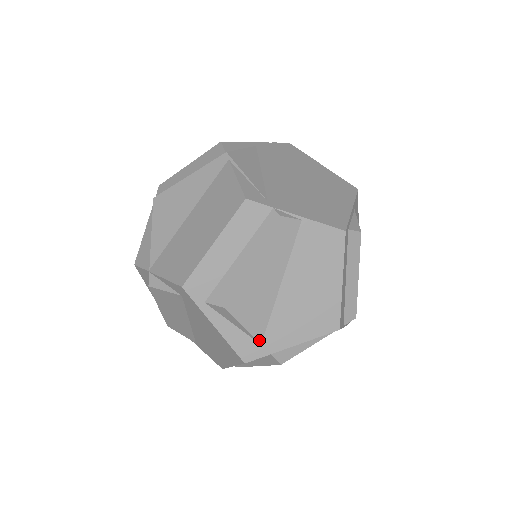
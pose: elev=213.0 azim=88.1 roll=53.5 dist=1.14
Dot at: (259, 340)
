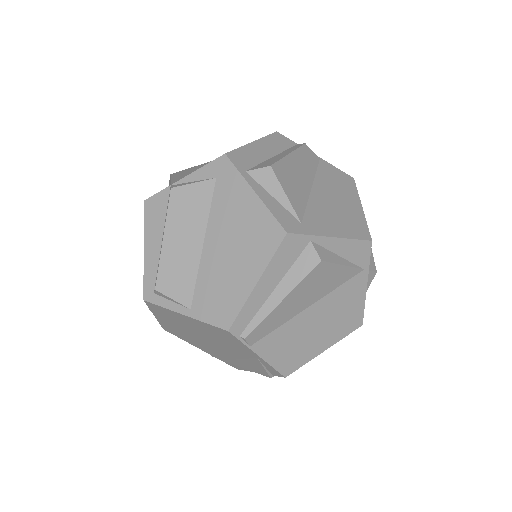
Dot at: (299, 218)
